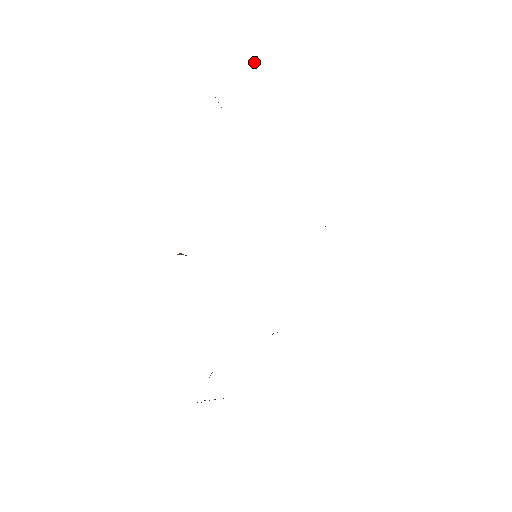
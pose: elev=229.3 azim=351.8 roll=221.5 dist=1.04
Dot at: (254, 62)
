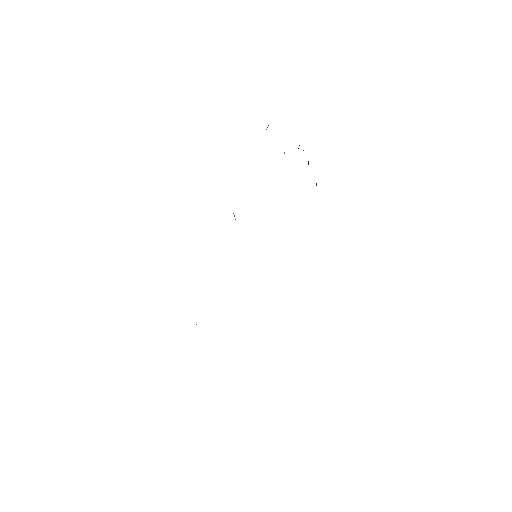
Dot at: occluded
